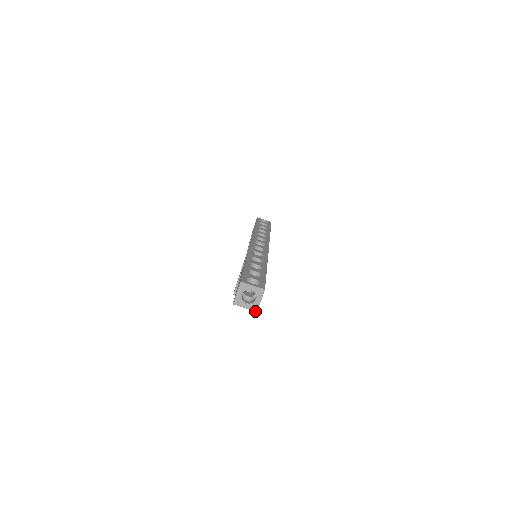
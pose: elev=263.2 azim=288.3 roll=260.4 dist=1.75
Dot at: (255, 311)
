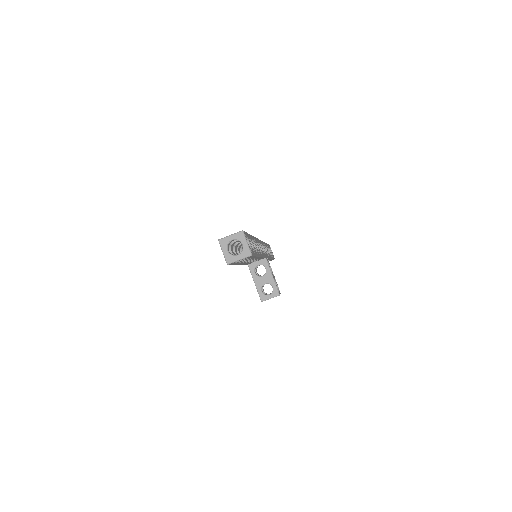
Dot at: (250, 256)
